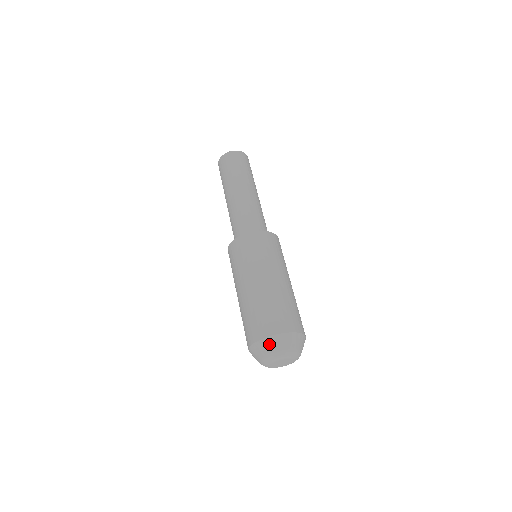
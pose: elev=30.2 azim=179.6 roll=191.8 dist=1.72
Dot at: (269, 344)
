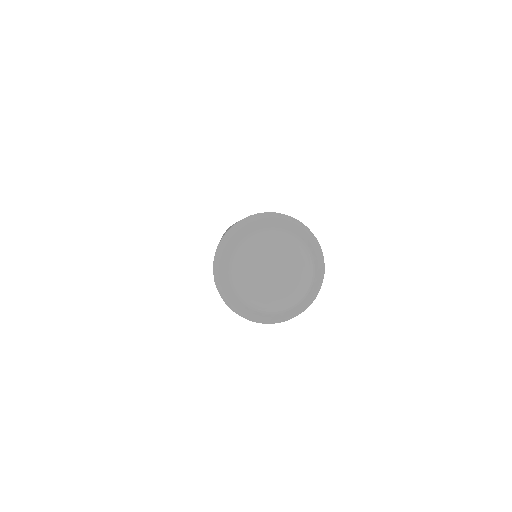
Dot at: (225, 247)
